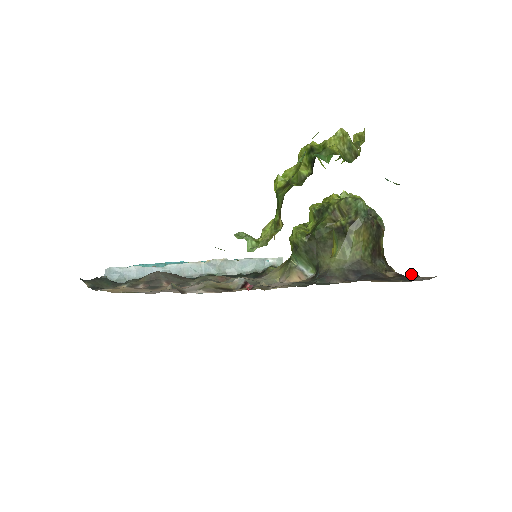
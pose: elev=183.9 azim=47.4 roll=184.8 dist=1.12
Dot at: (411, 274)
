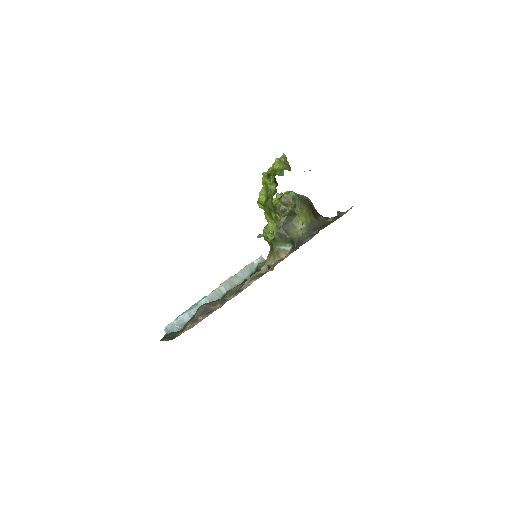
Dot at: (340, 214)
